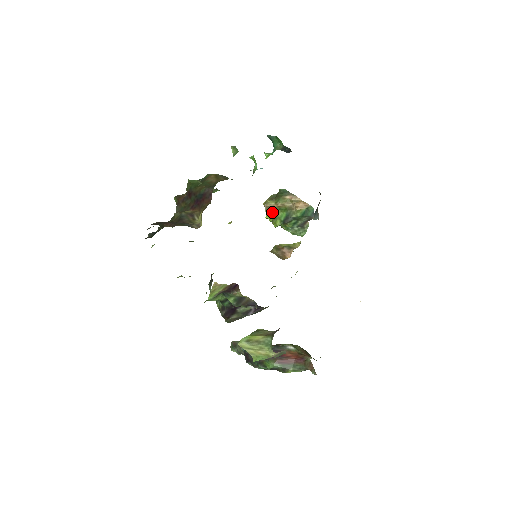
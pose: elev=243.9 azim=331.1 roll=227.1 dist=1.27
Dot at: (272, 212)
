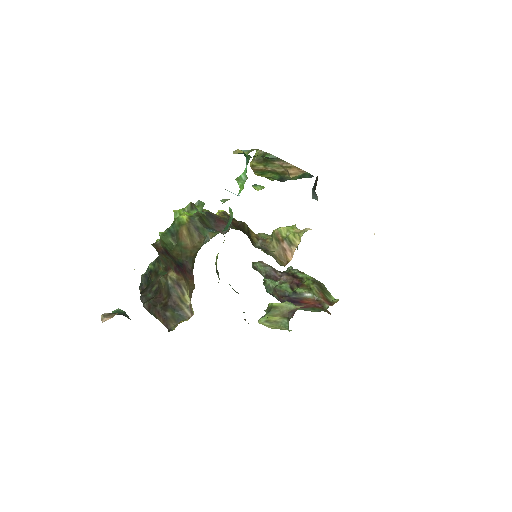
Dot at: (262, 174)
